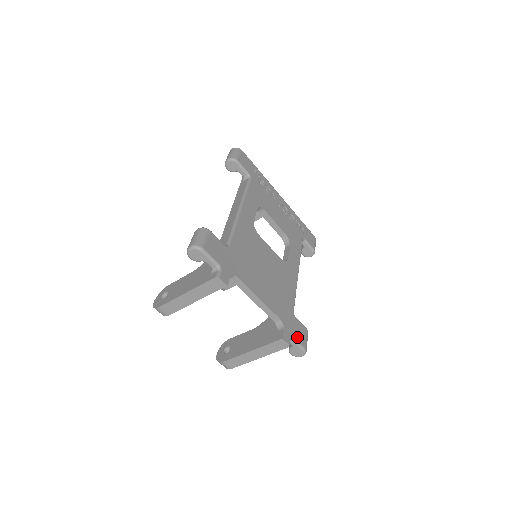
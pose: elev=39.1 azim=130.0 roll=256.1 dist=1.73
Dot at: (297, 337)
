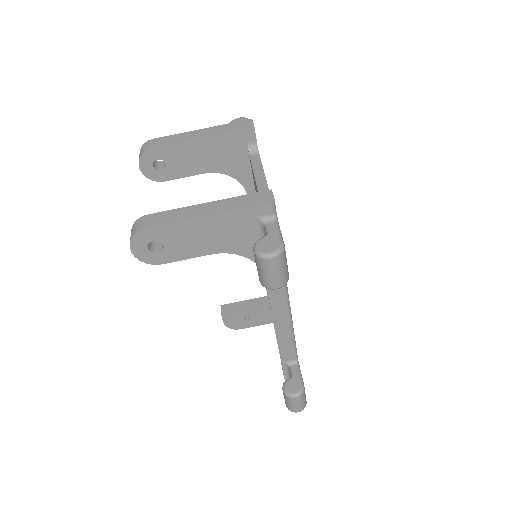
Dot at: occluded
